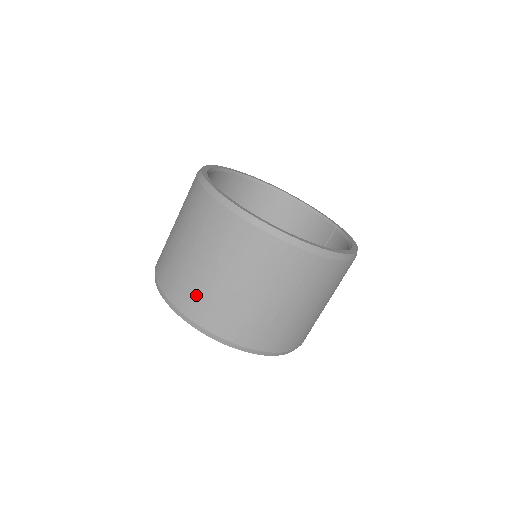
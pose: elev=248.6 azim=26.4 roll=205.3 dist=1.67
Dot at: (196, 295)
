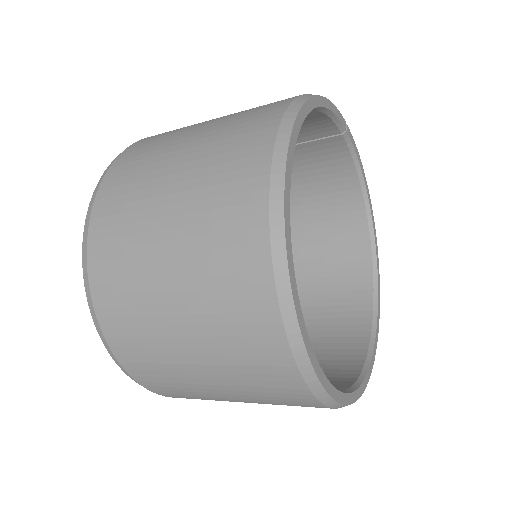
Dot at: occluded
